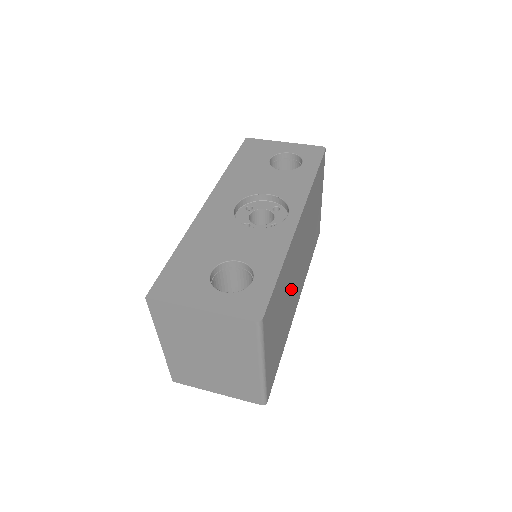
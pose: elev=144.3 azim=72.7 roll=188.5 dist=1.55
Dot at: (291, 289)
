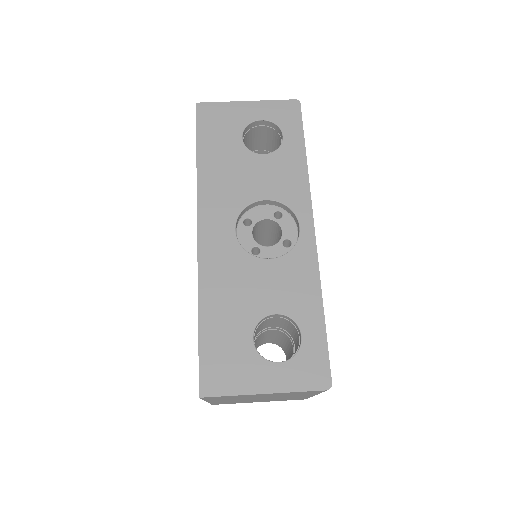
Dot at: occluded
